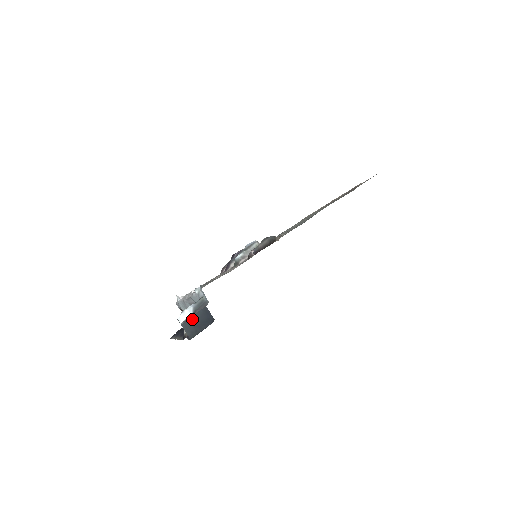
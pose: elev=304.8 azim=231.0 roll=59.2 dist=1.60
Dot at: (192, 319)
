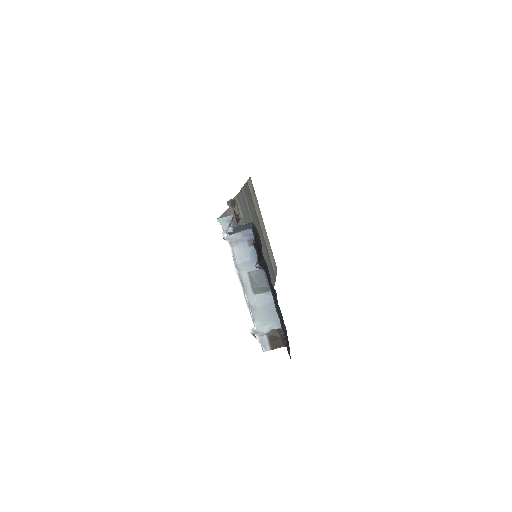
Dot at: (238, 230)
